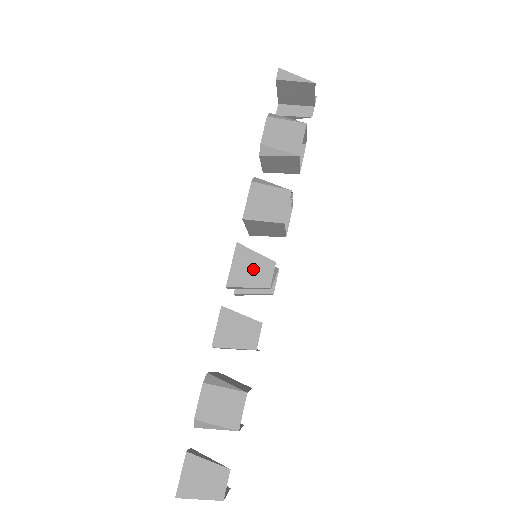
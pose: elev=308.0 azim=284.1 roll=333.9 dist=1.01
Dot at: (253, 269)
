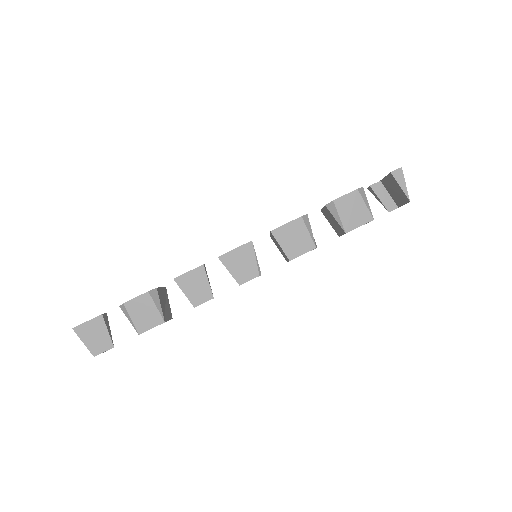
Dot at: (243, 265)
